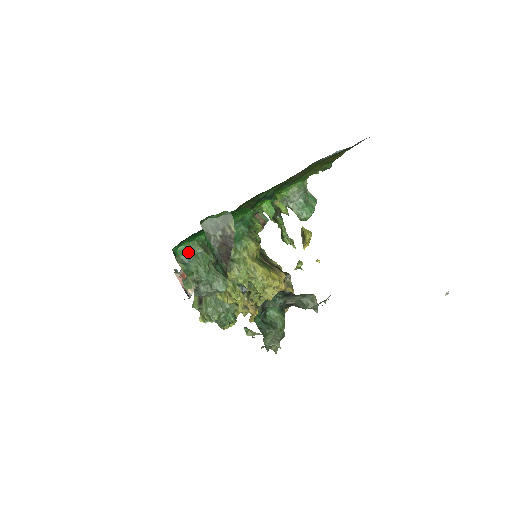
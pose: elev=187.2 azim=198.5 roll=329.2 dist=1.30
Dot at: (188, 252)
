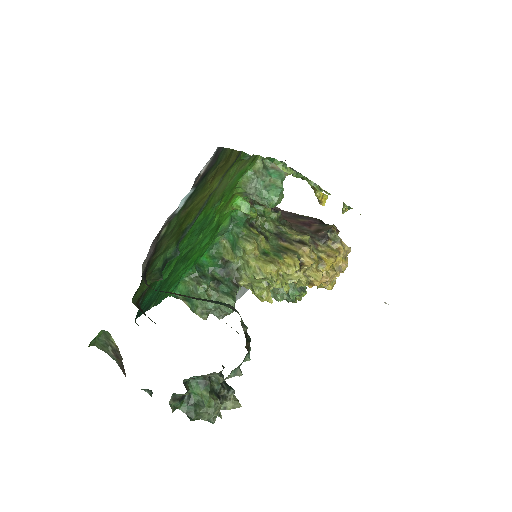
Dot at: (185, 290)
